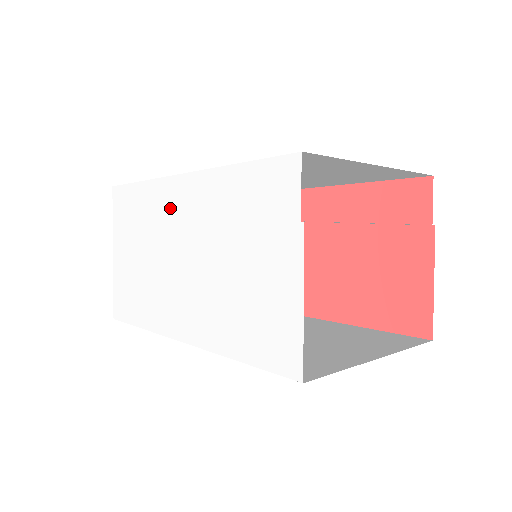
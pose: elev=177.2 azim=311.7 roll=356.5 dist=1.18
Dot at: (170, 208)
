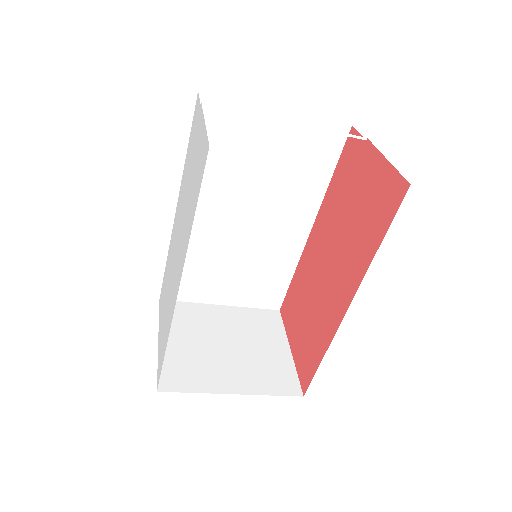
Dot at: (173, 237)
